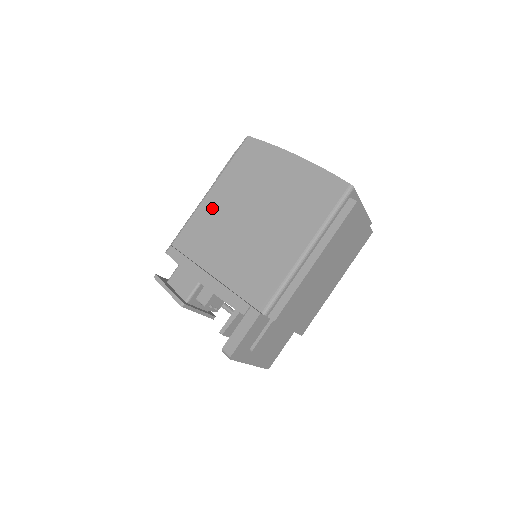
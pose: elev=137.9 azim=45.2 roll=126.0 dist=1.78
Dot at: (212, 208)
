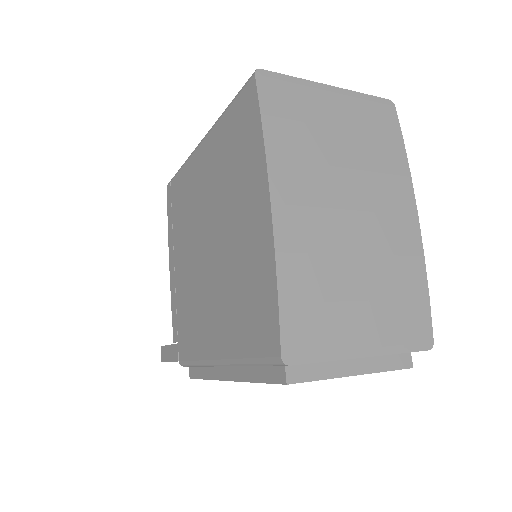
Dot at: (196, 174)
